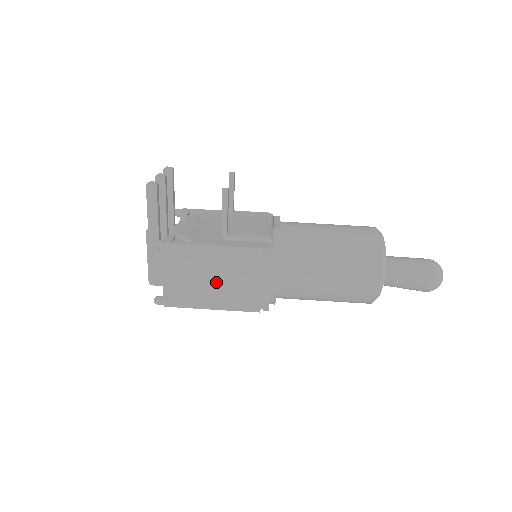
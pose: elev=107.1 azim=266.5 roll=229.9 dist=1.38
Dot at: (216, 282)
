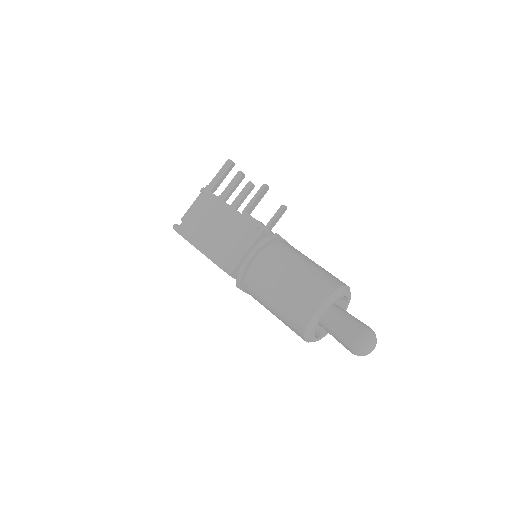
Dot at: (216, 232)
